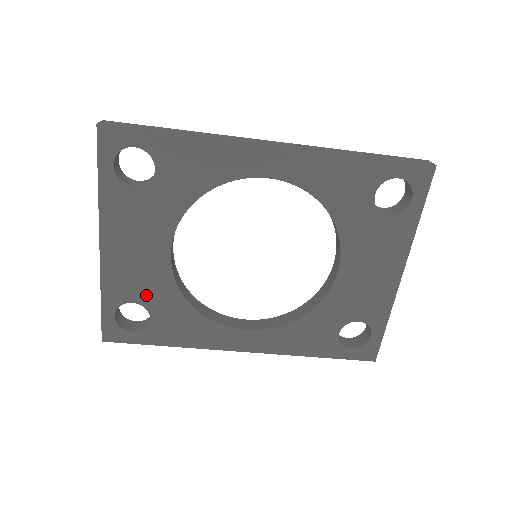
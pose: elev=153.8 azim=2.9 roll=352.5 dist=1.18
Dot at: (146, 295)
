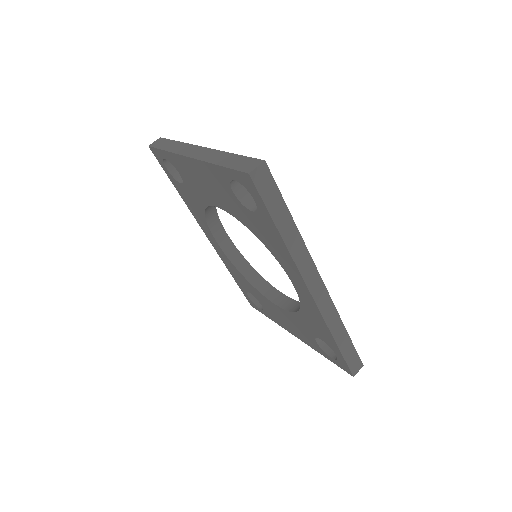
Dot at: (189, 184)
